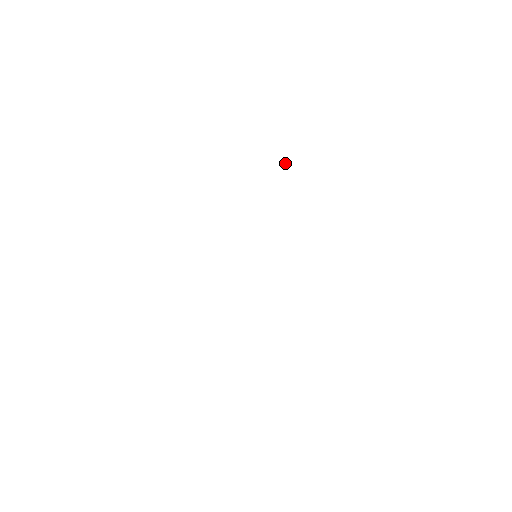
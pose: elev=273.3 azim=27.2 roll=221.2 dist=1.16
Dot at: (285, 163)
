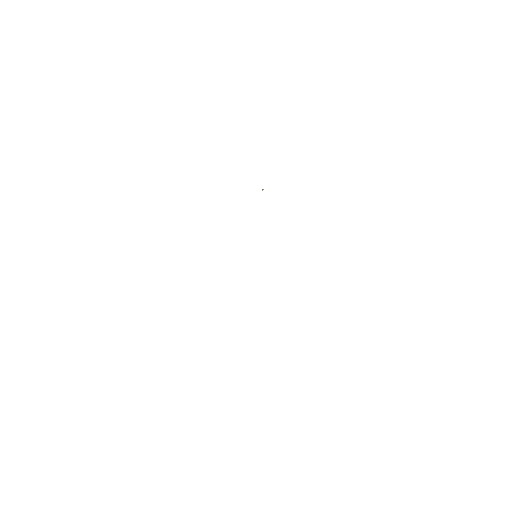
Dot at: occluded
